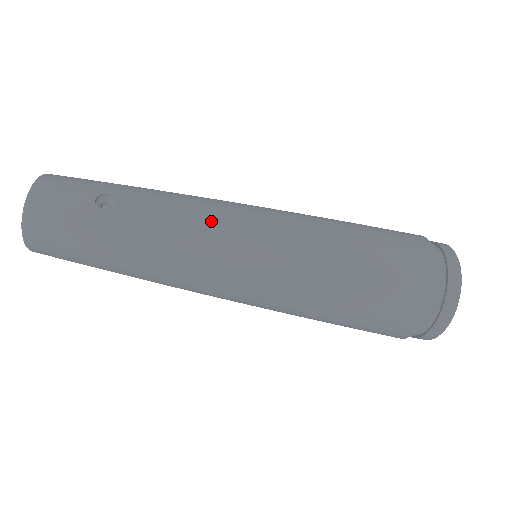
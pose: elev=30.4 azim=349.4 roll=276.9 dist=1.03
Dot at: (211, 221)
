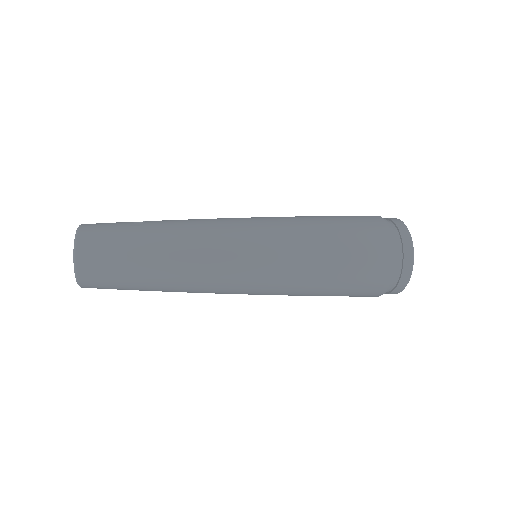
Dot at: (217, 219)
